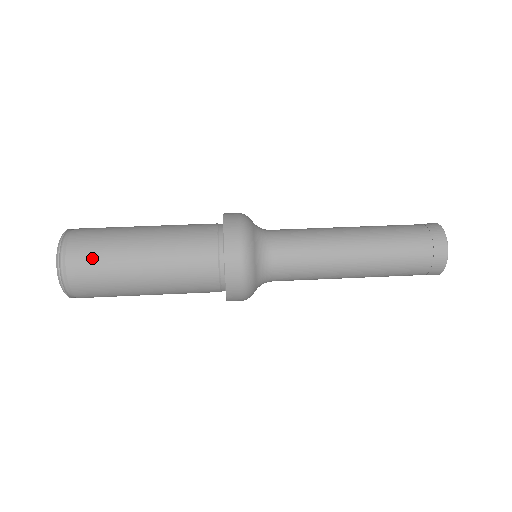
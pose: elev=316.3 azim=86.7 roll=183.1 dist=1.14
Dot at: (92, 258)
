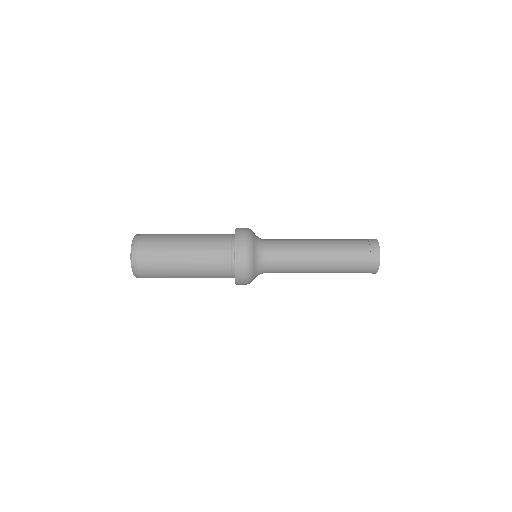
Dot at: (154, 243)
